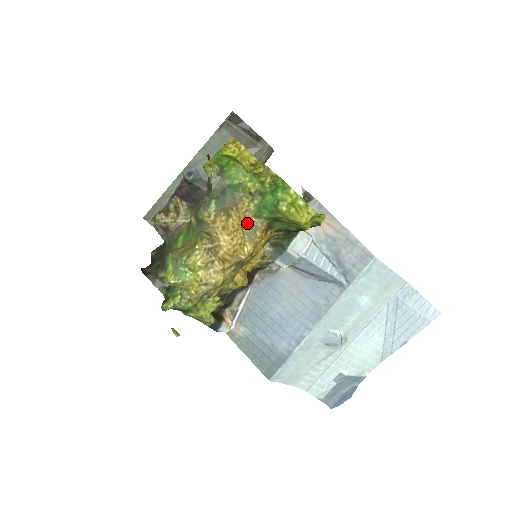
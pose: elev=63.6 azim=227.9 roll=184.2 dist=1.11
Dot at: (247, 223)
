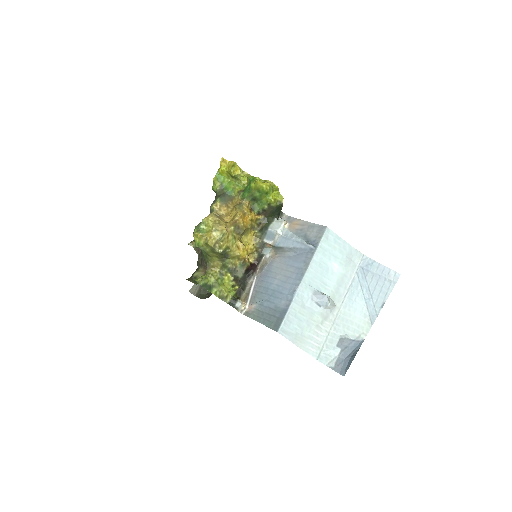
Dot at: (238, 205)
